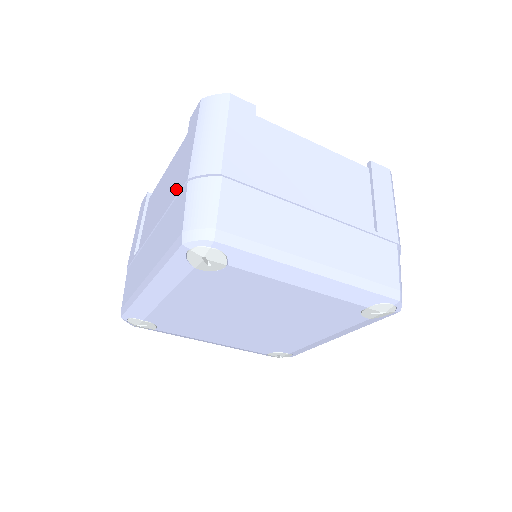
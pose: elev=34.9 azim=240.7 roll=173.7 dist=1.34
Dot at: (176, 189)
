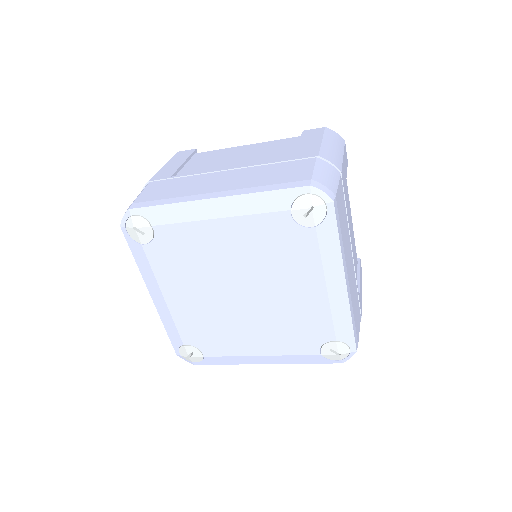
Dot at: occluded
